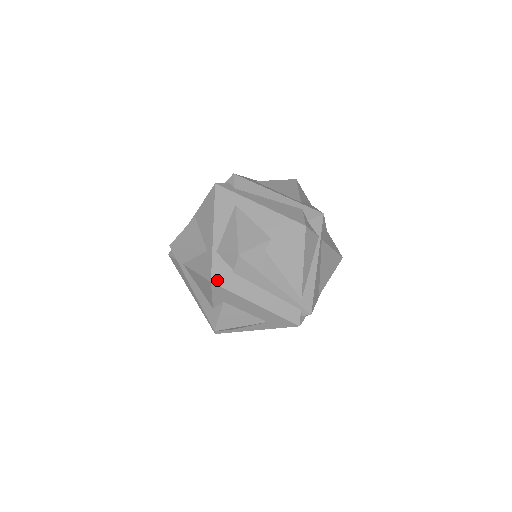
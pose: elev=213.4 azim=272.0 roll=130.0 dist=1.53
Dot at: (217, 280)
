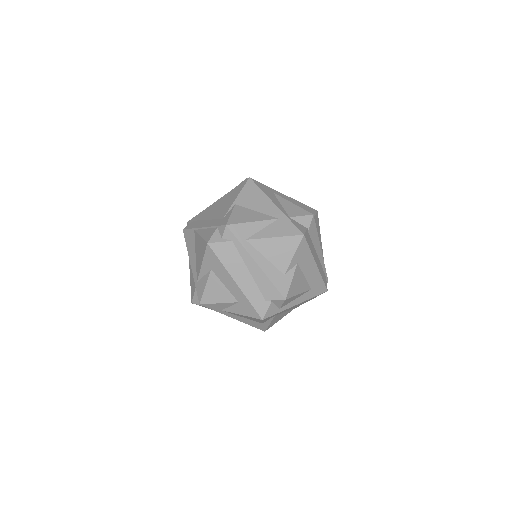
Dot at: (305, 234)
